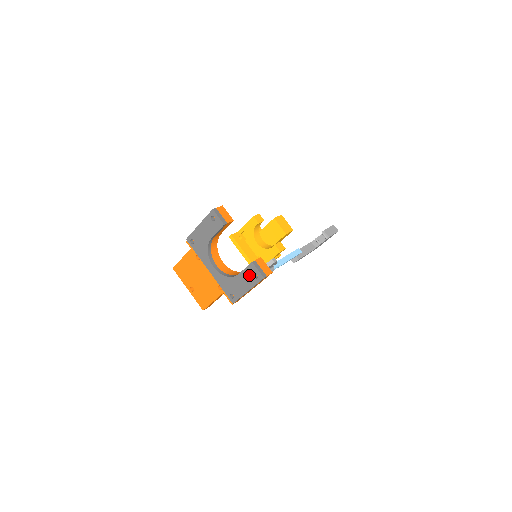
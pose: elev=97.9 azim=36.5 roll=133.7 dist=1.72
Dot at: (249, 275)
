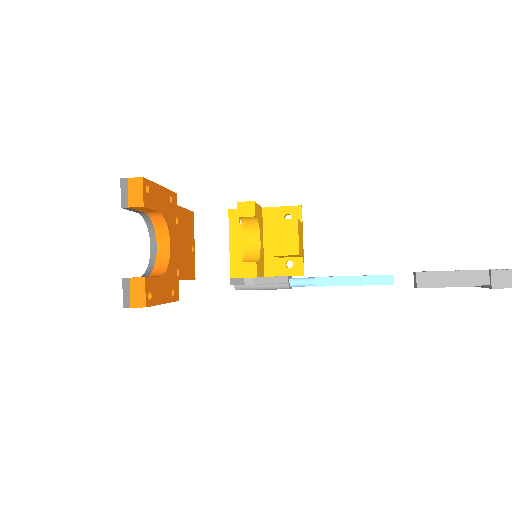
Dot at: occluded
